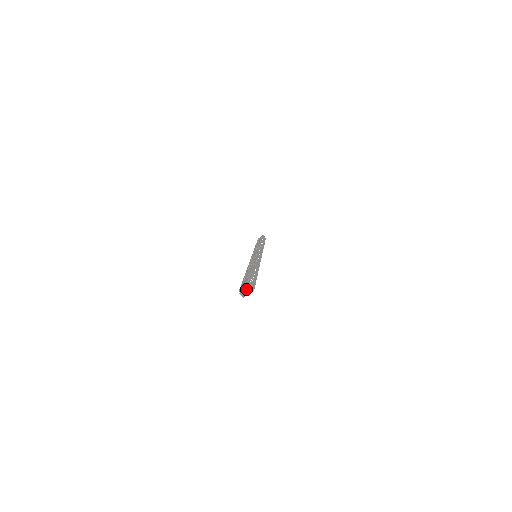
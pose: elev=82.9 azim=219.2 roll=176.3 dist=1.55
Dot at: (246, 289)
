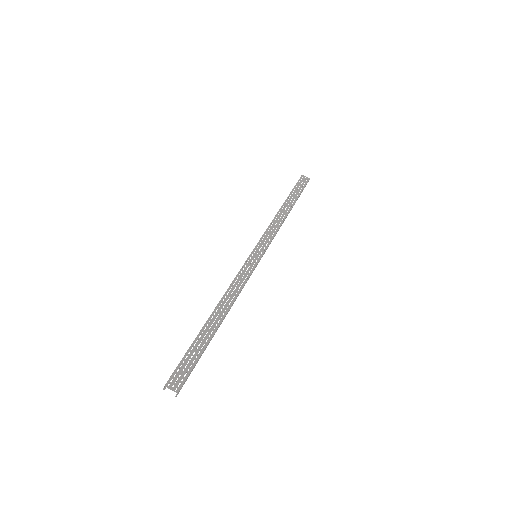
Dot at: occluded
